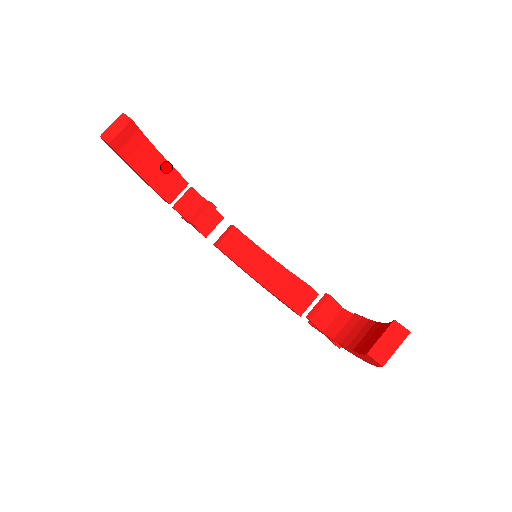
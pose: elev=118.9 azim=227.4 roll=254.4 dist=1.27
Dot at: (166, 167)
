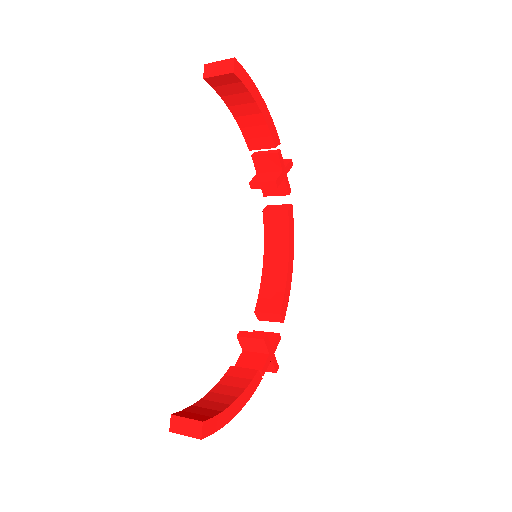
Dot at: (261, 122)
